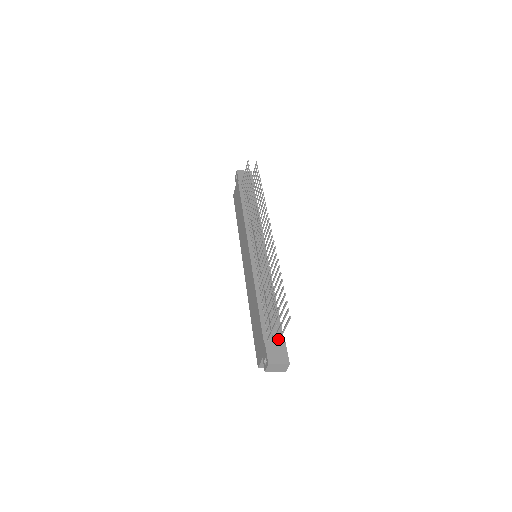
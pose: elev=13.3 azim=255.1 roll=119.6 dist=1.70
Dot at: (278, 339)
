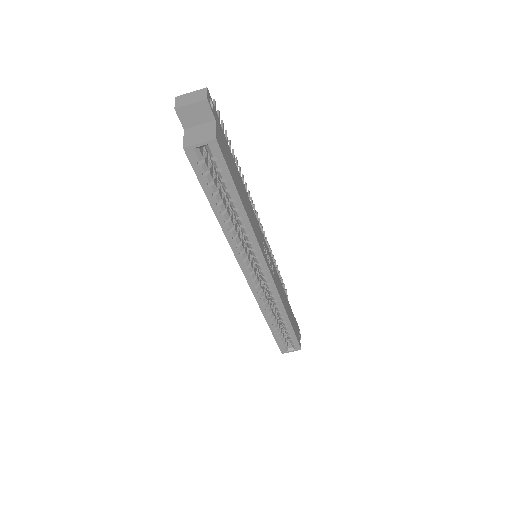
Dot at: occluded
